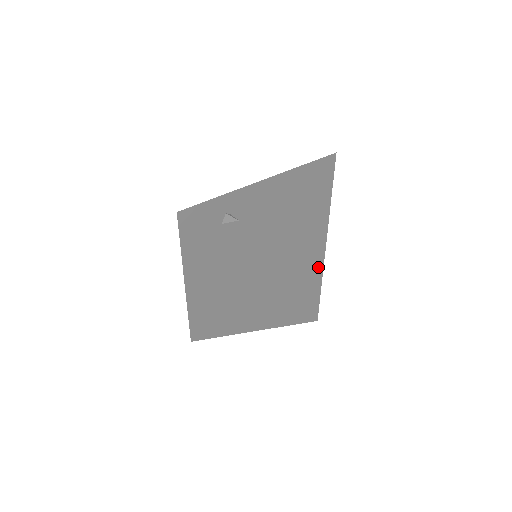
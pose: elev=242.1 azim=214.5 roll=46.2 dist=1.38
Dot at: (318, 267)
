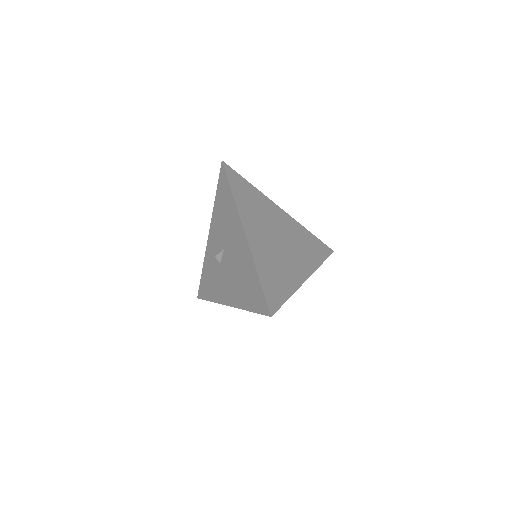
Dot at: (292, 223)
